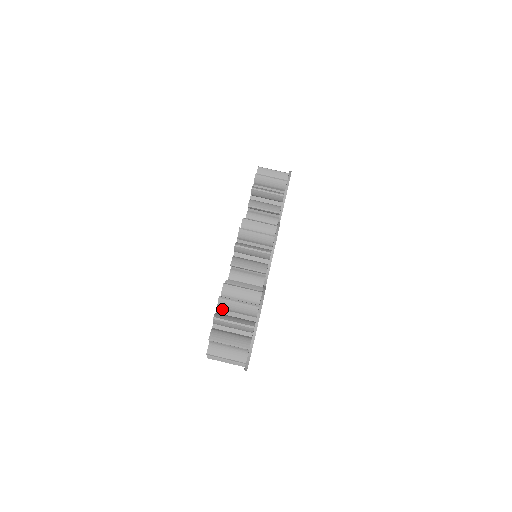
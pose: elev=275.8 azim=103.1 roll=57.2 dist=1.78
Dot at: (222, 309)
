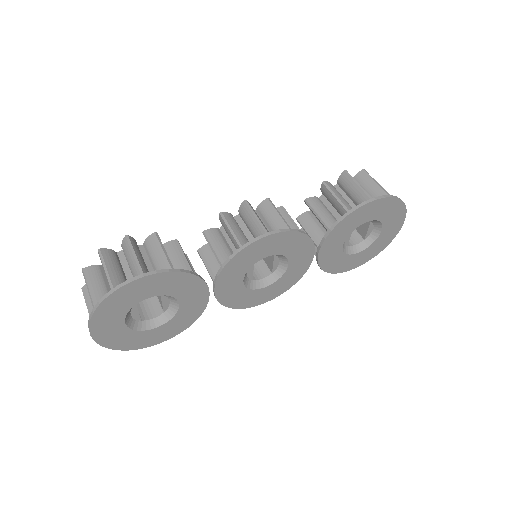
Dot at: occluded
